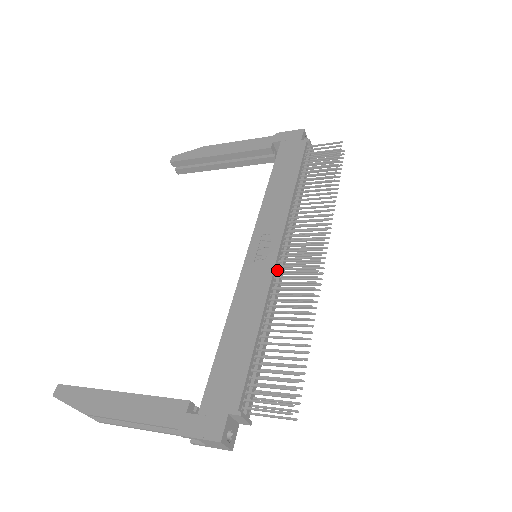
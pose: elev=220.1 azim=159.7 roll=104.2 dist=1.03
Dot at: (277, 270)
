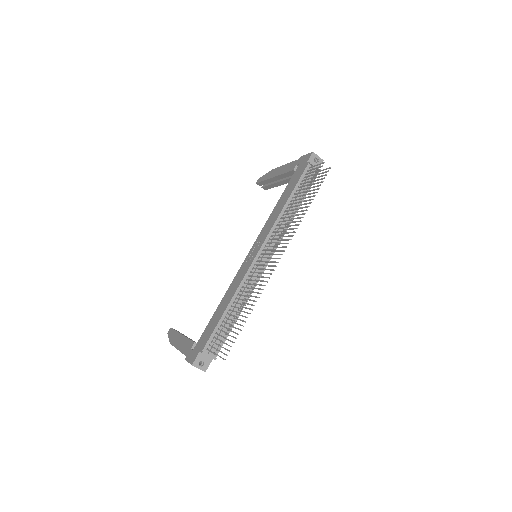
Dot at: (255, 267)
